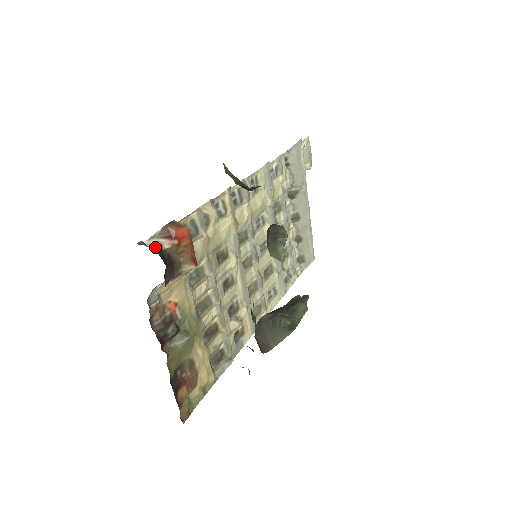
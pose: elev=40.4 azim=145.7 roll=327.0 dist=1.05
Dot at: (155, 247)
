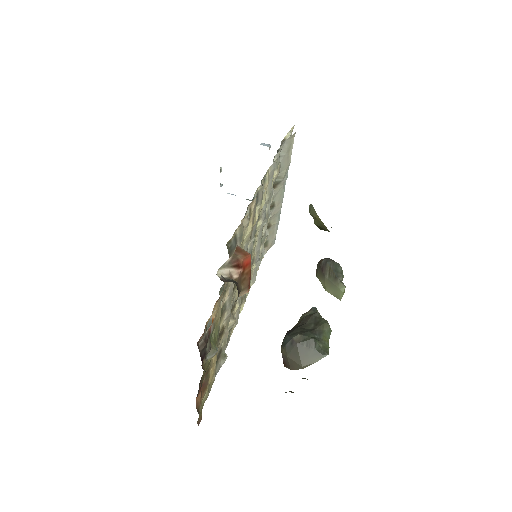
Dot at: occluded
